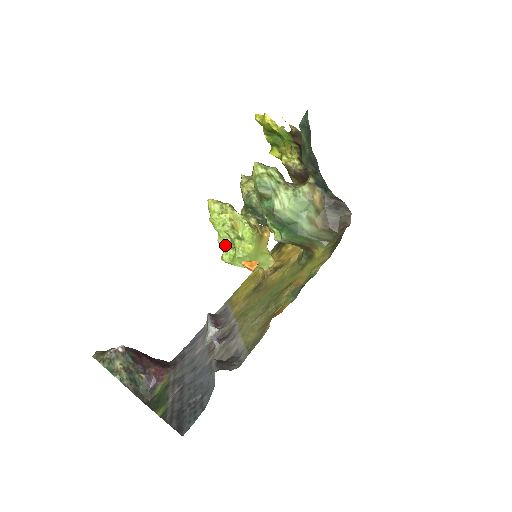
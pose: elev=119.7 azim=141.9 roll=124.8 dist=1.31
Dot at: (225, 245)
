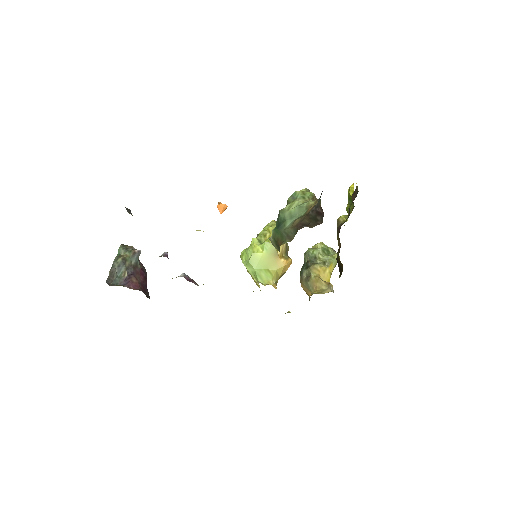
Dot at: occluded
